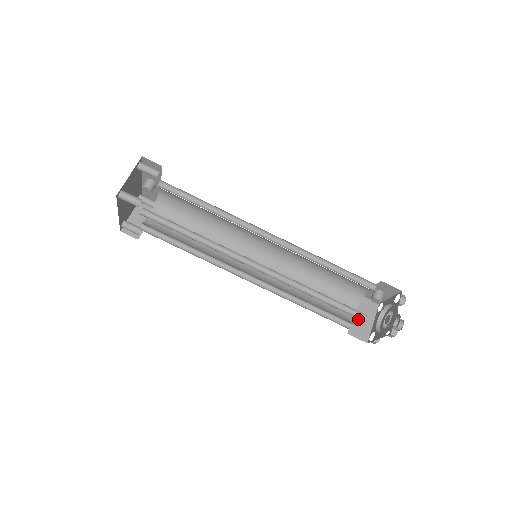
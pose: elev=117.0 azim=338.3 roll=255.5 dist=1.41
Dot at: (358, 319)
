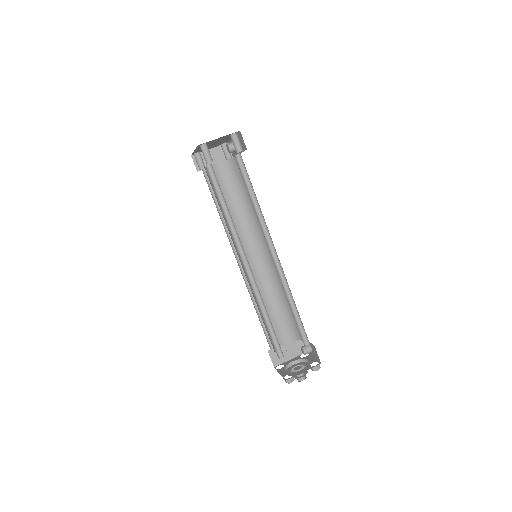
Dot at: (284, 348)
